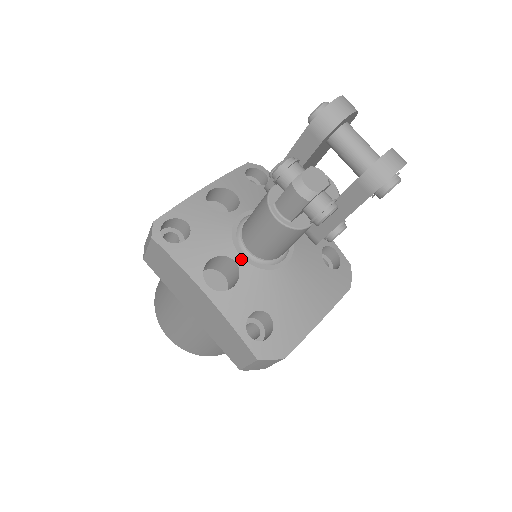
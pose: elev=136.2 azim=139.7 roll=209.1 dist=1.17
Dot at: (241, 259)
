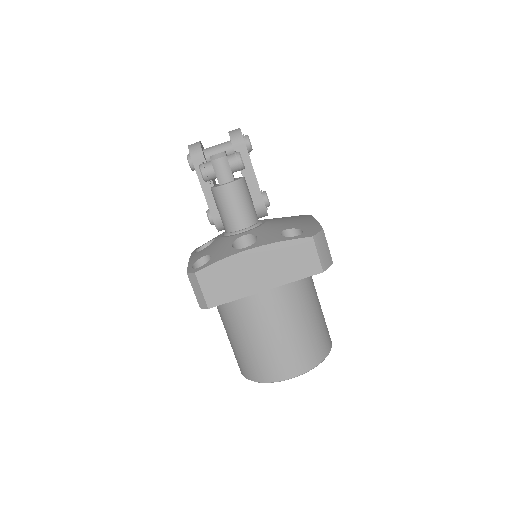
Dot at: (244, 233)
